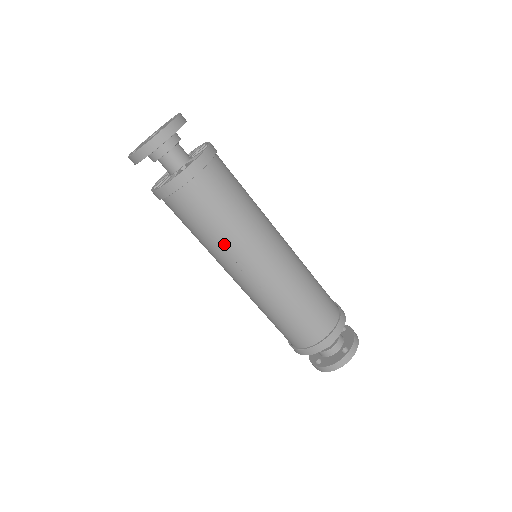
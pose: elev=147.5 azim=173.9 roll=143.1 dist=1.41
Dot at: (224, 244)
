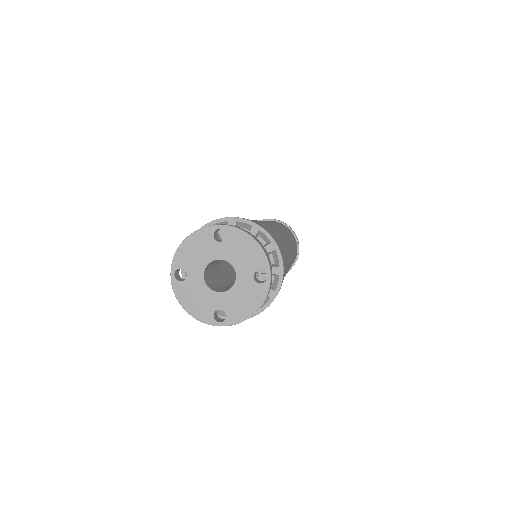
Dot at: occluded
